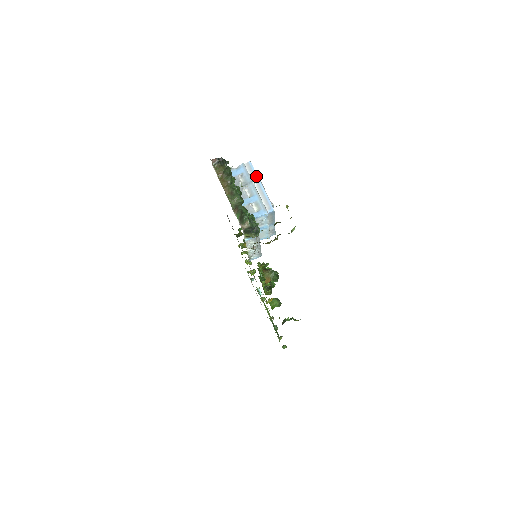
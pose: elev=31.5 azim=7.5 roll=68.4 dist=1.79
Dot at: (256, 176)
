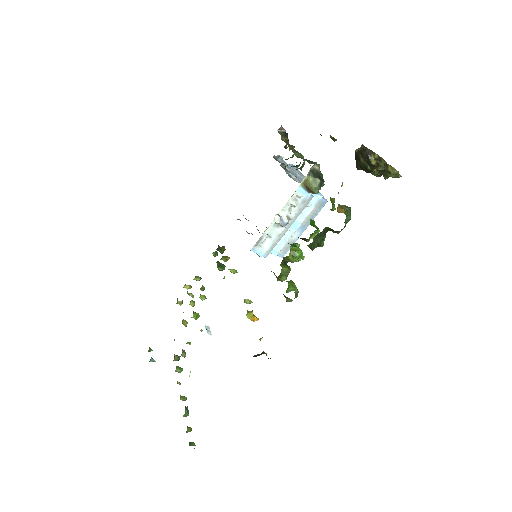
Dot at: occluded
